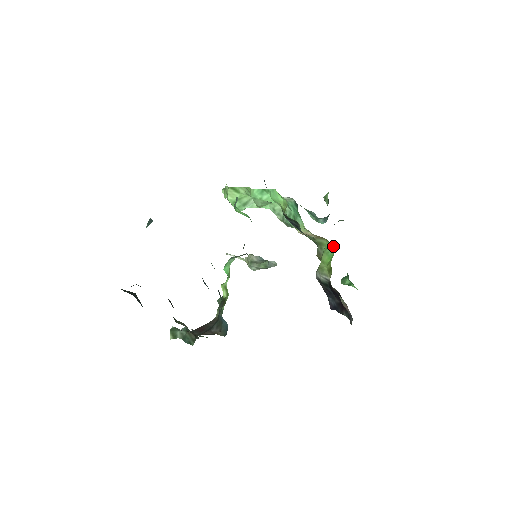
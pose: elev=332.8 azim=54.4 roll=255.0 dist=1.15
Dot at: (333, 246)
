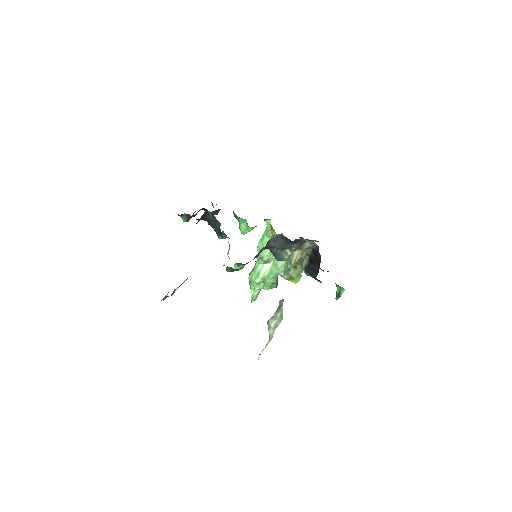
Dot at: occluded
